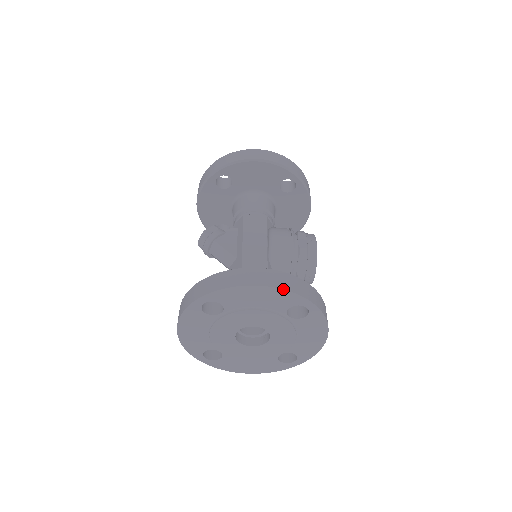
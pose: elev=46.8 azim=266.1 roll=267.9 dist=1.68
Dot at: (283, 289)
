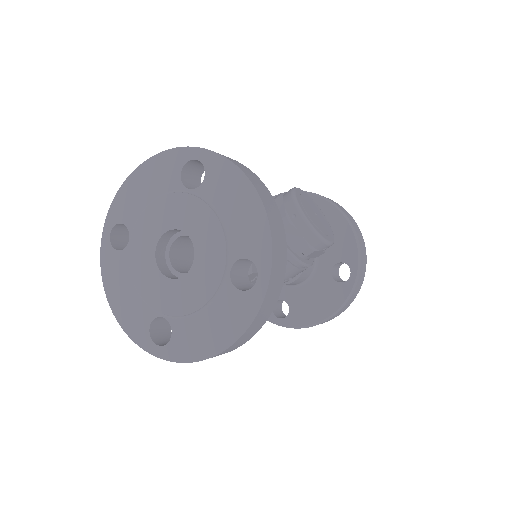
Dot at: (158, 153)
